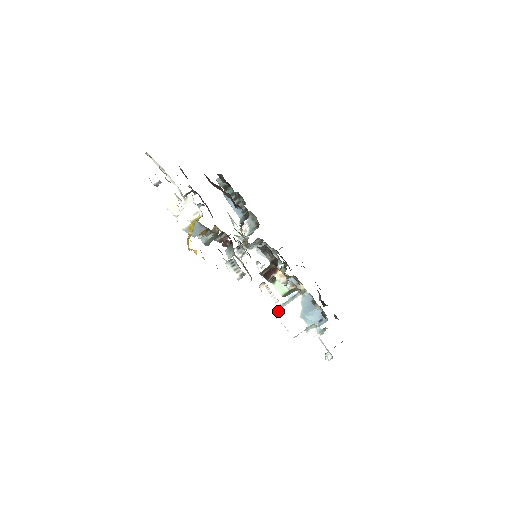
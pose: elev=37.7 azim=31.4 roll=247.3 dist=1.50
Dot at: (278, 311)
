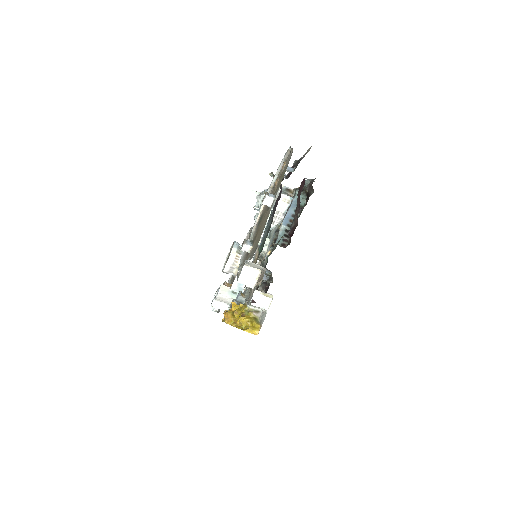
Dot at: (223, 295)
